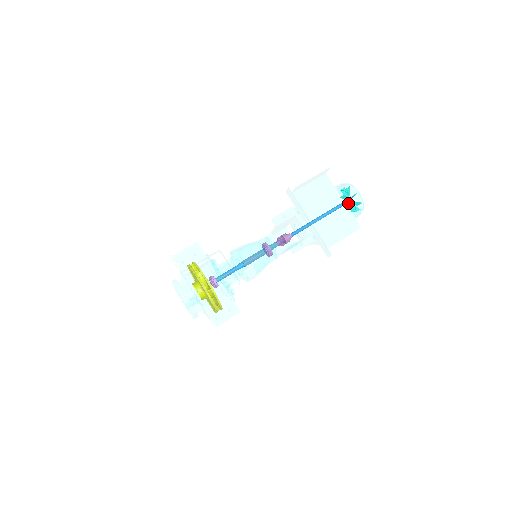
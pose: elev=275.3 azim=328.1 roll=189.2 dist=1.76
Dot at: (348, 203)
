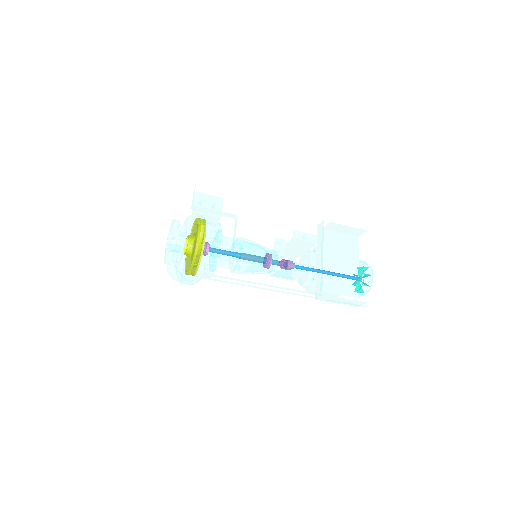
Dot at: (360, 275)
